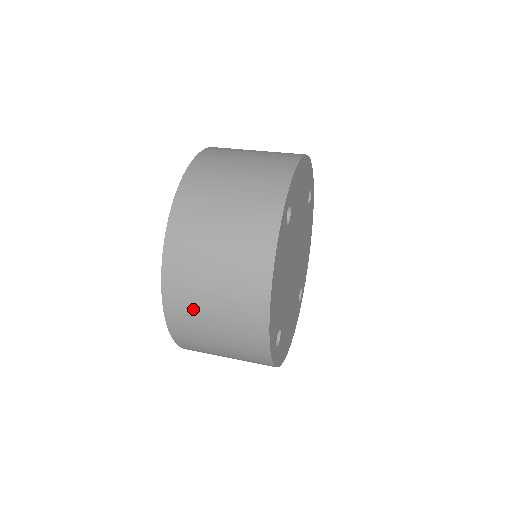
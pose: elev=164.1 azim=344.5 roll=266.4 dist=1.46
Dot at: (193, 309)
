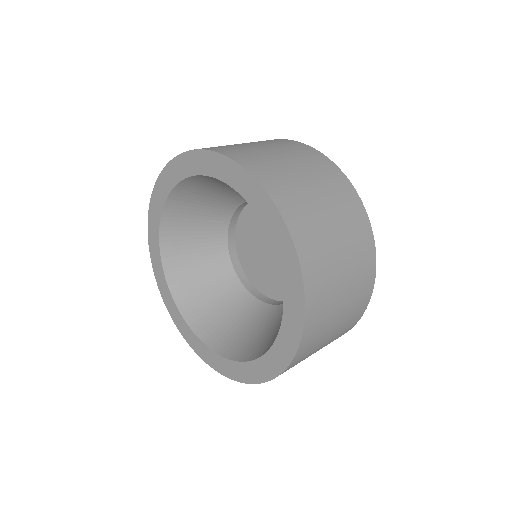
Dot at: (307, 356)
